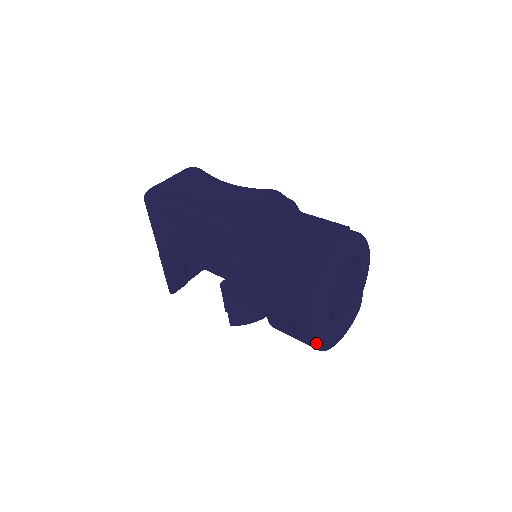
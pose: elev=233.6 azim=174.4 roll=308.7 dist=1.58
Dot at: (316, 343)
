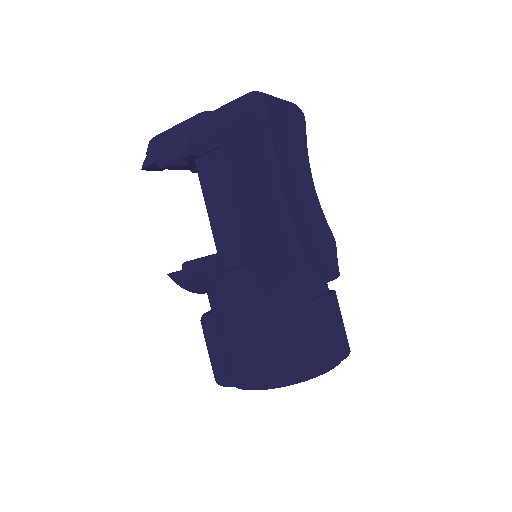
Dot at: (225, 382)
